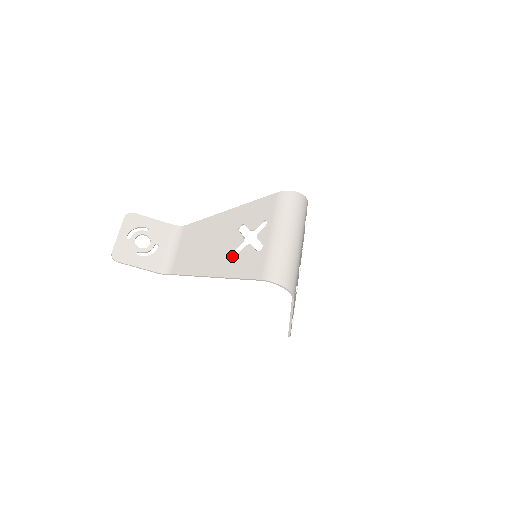
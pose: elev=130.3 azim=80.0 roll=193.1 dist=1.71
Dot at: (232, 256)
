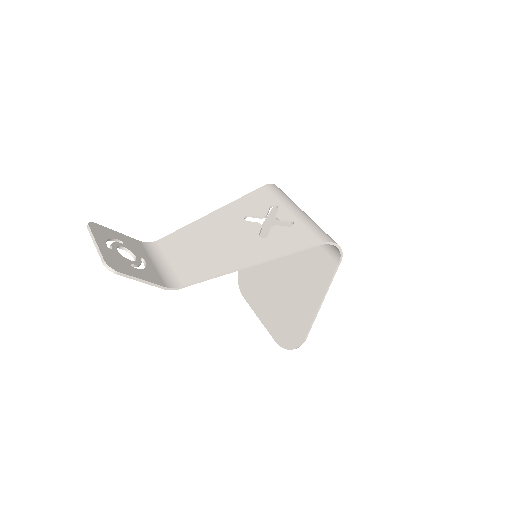
Dot at: (263, 240)
